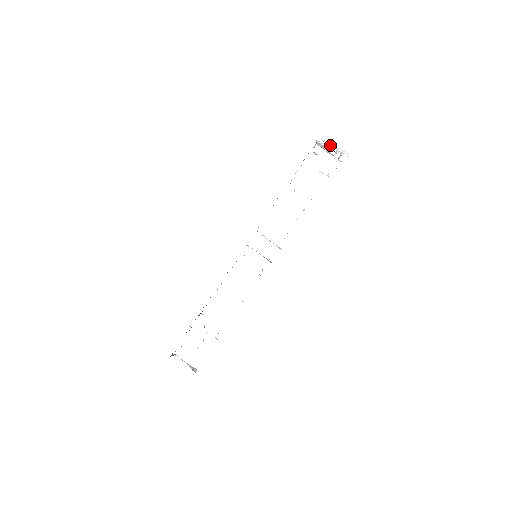
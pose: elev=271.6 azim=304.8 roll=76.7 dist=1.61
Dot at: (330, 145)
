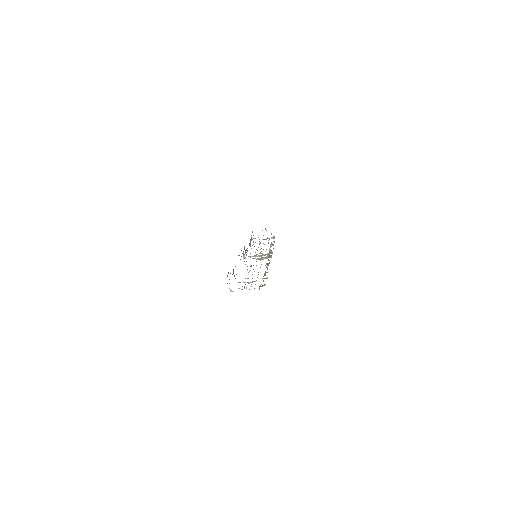
Dot at: (262, 230)
